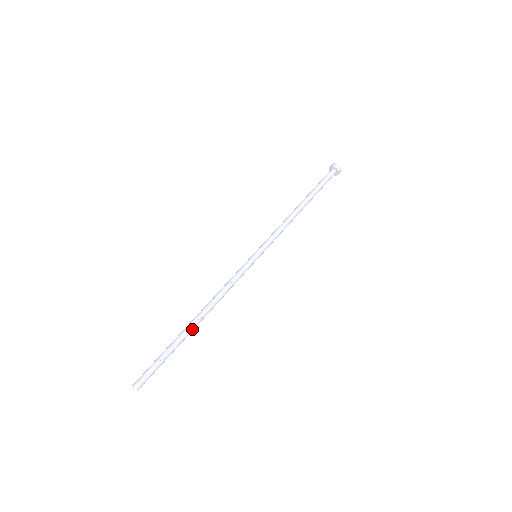
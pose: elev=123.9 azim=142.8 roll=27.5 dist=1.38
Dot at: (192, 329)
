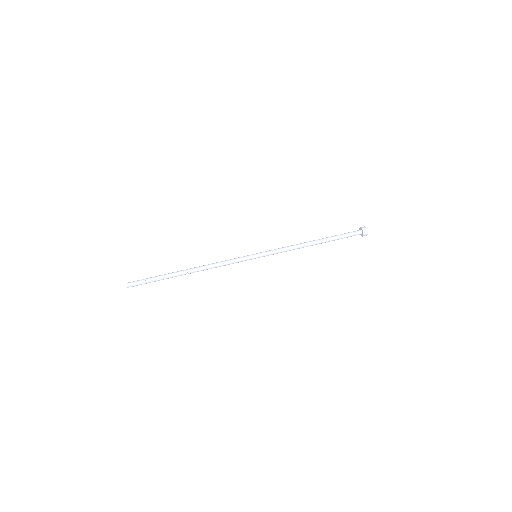
Dot at: occluded
